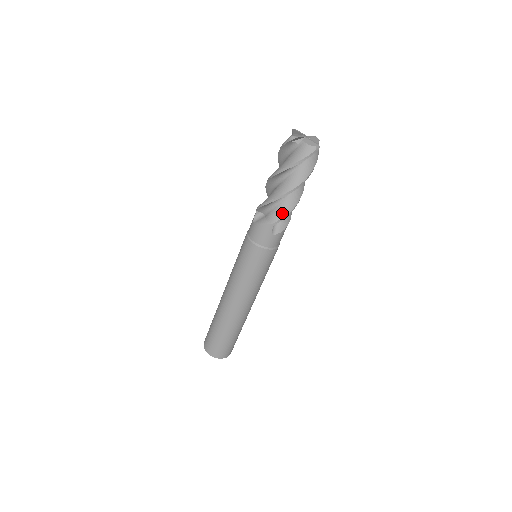
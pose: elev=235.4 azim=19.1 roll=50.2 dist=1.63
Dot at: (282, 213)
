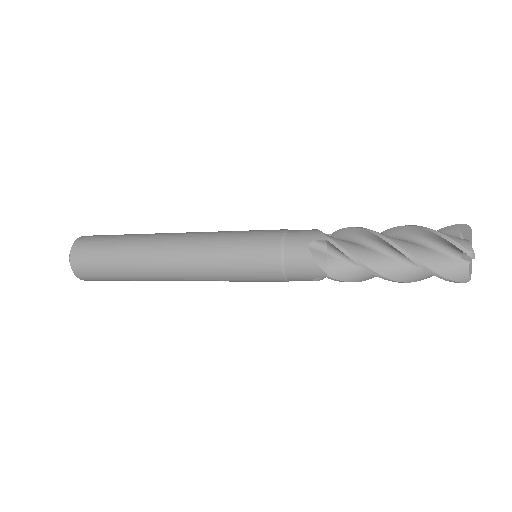
Dot at: occluded
